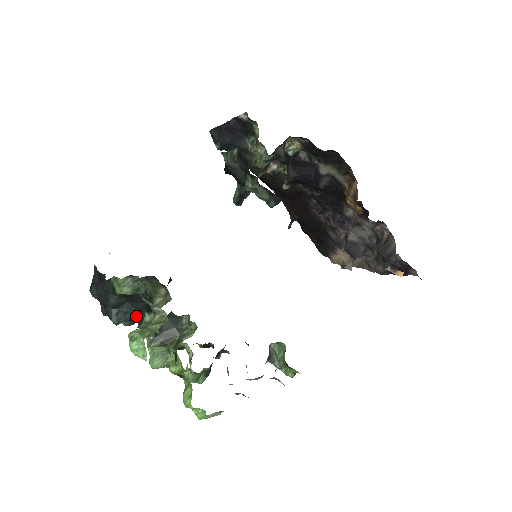
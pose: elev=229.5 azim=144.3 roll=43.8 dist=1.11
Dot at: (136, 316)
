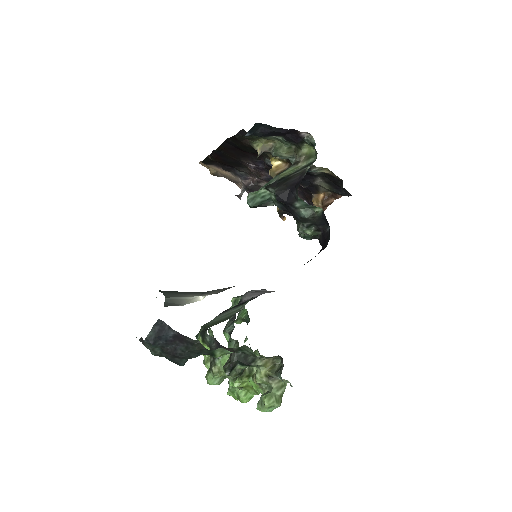
Dot at: occluded
